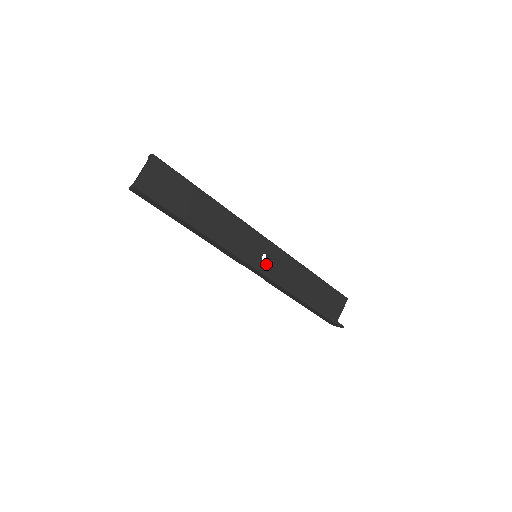
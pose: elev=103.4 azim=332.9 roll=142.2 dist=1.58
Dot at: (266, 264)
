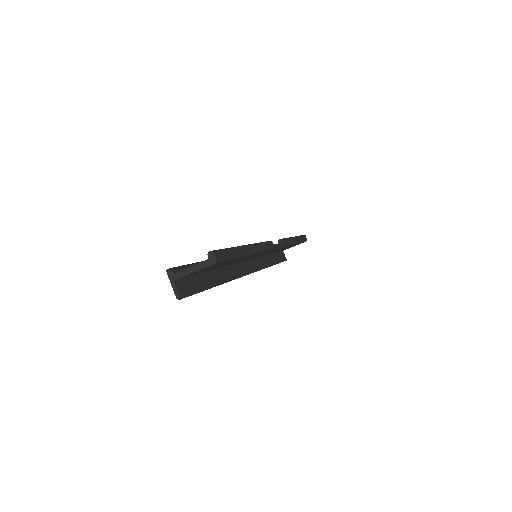
Dot at: (260, 255)
